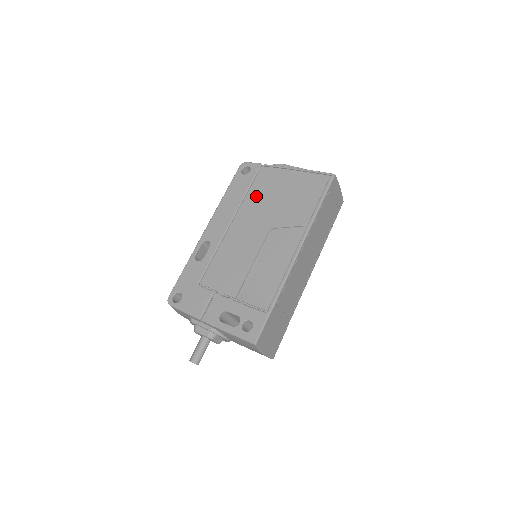
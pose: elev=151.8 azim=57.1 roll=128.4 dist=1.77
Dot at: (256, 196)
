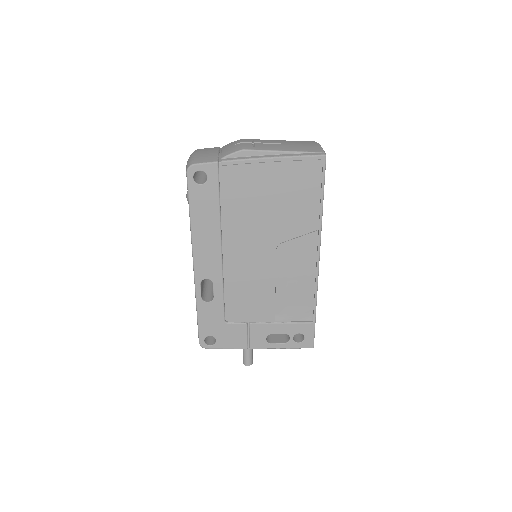
Dot at: (236, 210)
